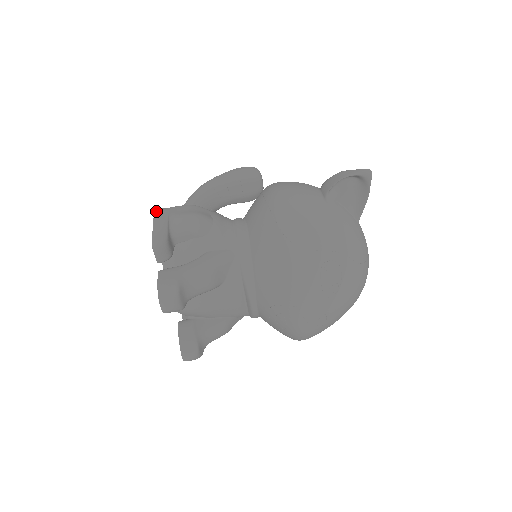
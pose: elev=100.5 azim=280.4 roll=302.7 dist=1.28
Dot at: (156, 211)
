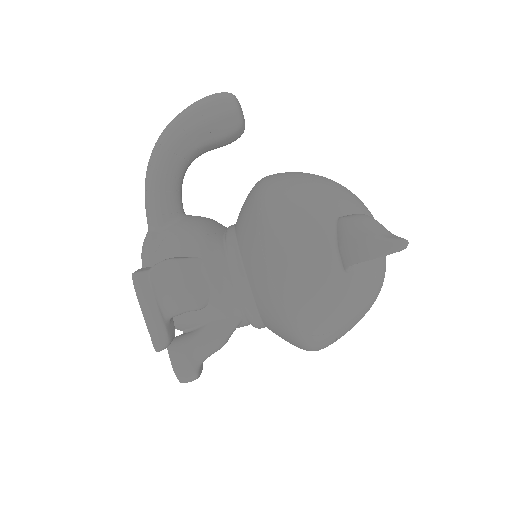
Dot at: (136, 287)
